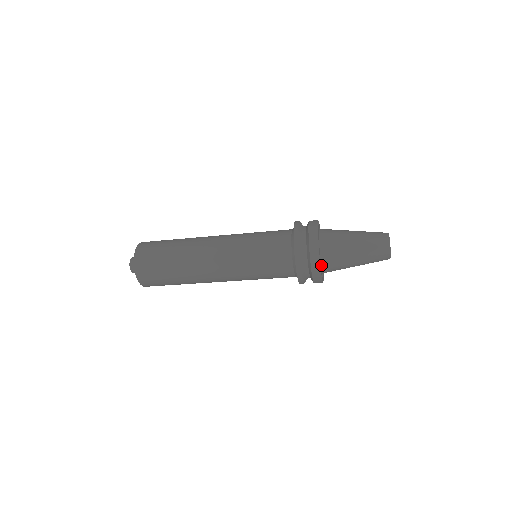
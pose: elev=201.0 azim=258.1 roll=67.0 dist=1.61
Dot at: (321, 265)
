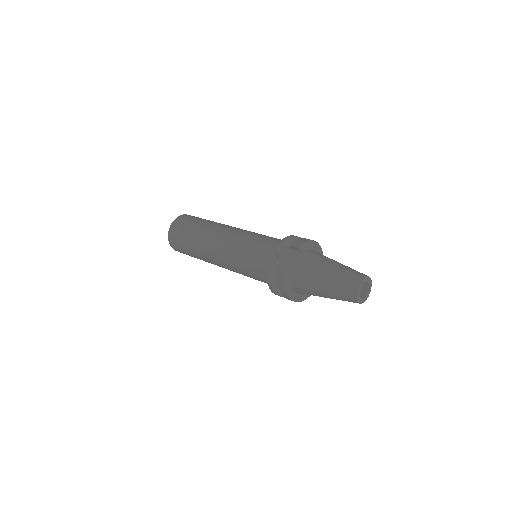
Dot at: occluded
